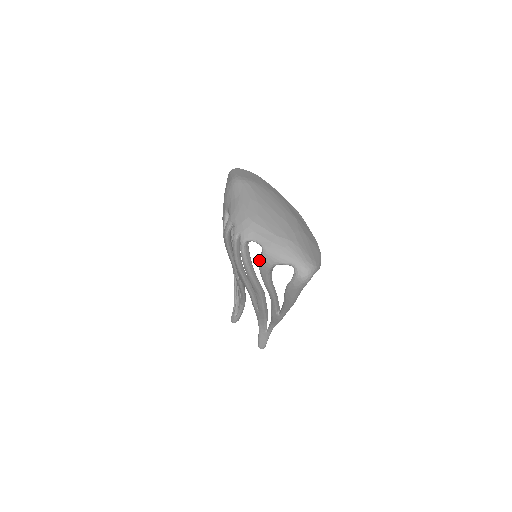
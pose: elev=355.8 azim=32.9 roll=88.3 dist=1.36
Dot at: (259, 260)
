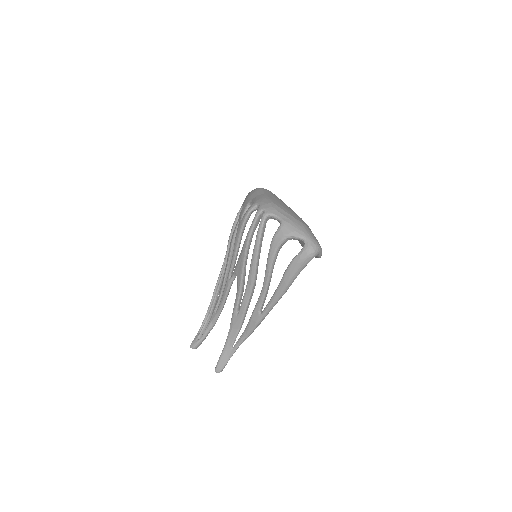
Dot at: occluded
